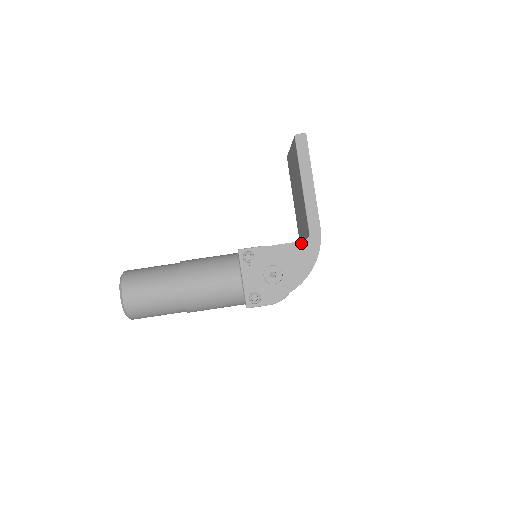
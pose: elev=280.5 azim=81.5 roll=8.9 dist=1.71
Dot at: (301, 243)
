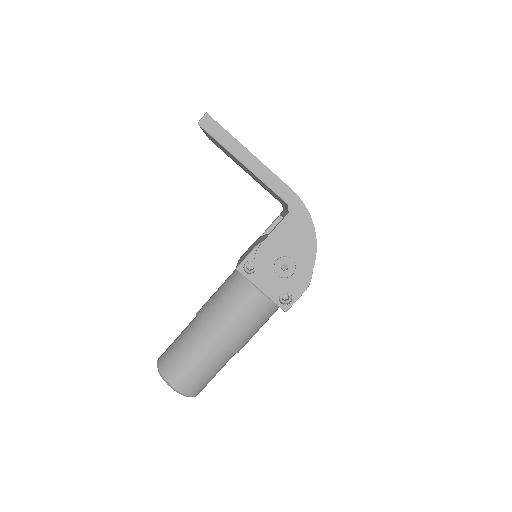
Dot at: (286, 219)
